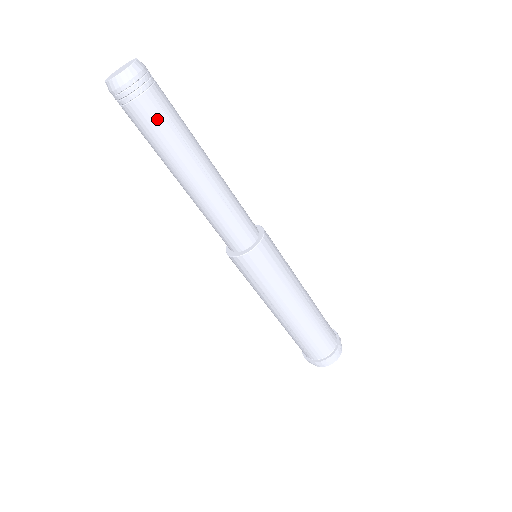
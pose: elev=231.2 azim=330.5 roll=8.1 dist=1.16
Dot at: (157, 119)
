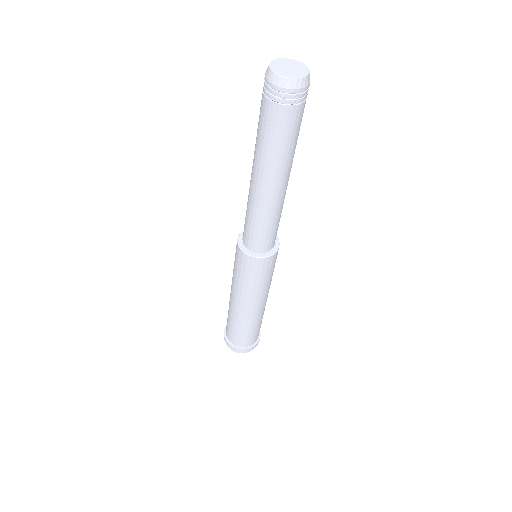
Dot at: (299, 125)
